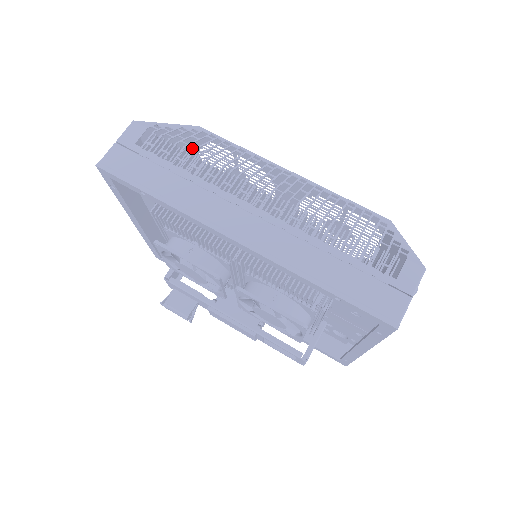
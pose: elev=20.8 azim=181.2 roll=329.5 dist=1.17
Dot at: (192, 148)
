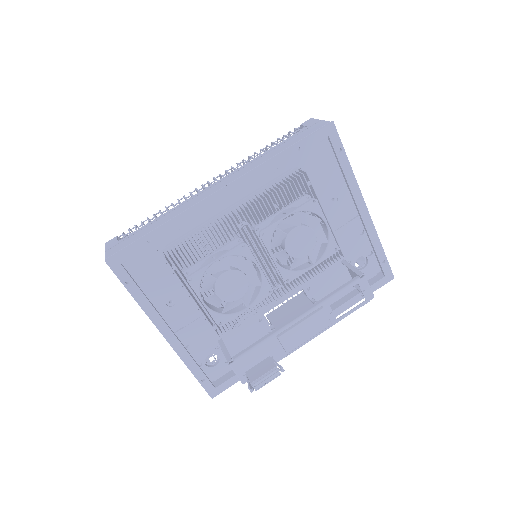
Dot at: occluded
